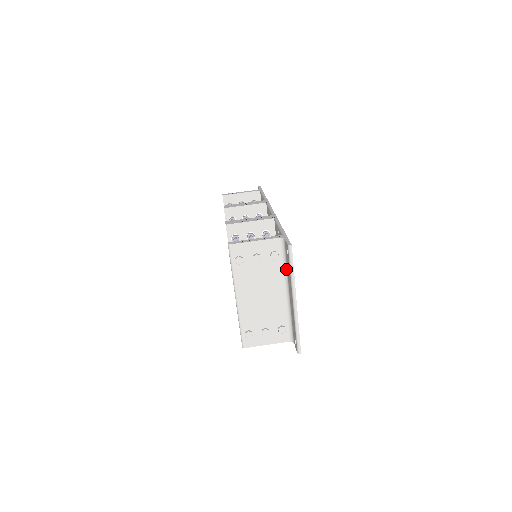
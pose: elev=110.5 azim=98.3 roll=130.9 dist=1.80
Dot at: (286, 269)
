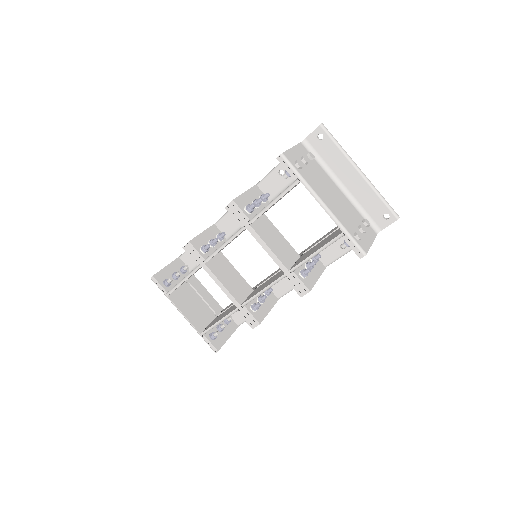
Dot at: (325, 166)
